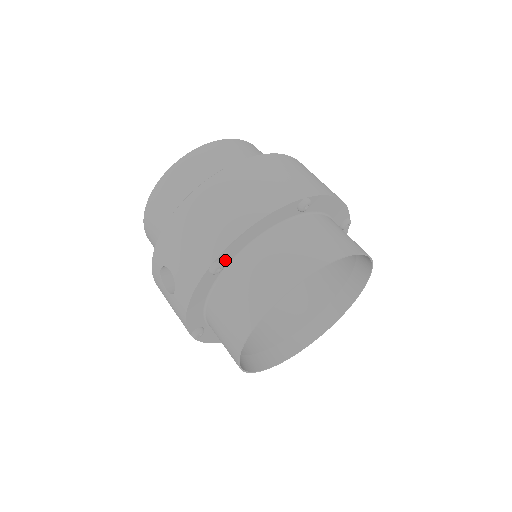
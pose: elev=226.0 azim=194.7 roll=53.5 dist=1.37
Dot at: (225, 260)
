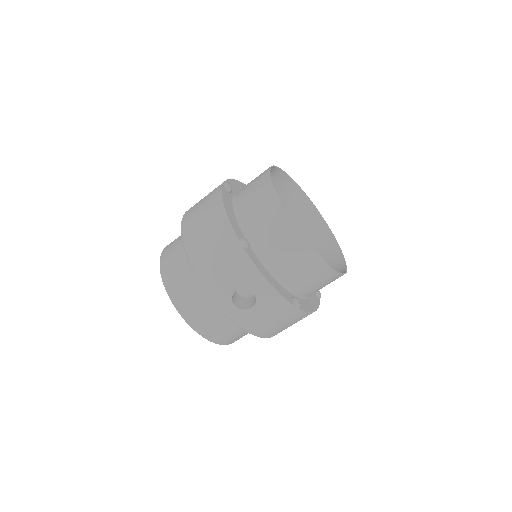
Dot at: occluded
